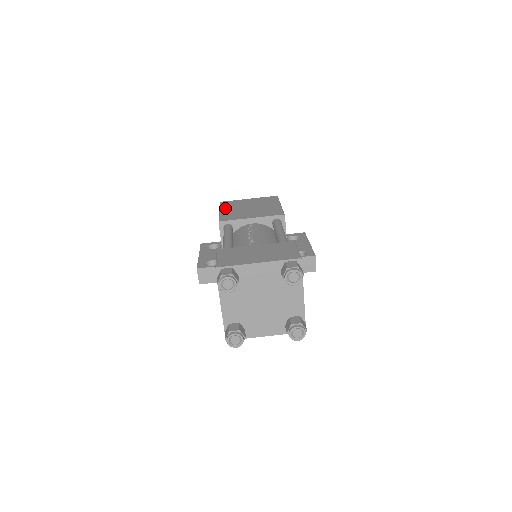
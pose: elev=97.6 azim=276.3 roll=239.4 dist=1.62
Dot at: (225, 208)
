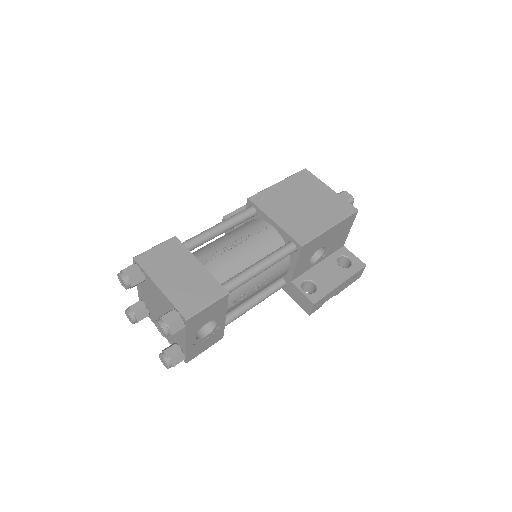
Dot at: (288, 183)
